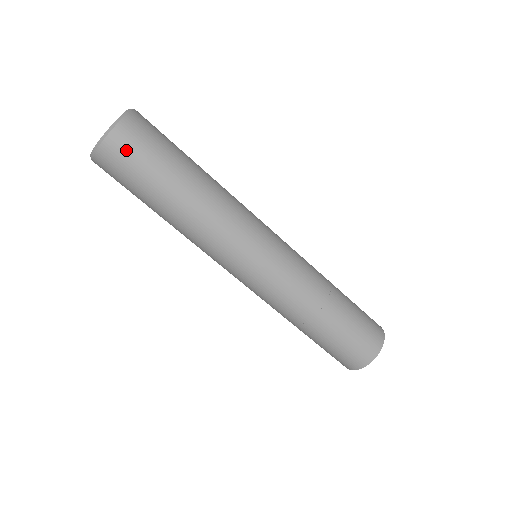
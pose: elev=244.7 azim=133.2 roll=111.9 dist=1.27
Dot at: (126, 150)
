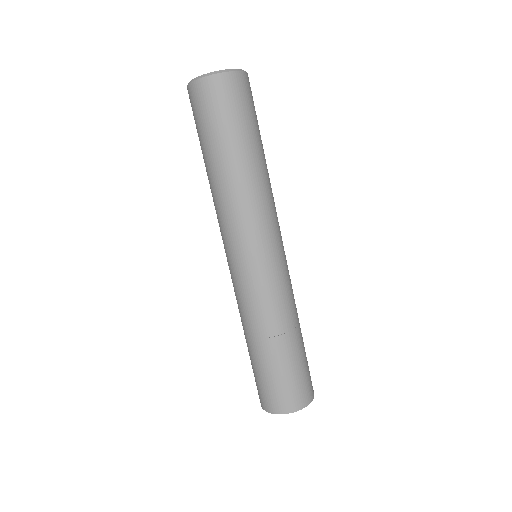
Dot at: (242, 92)
